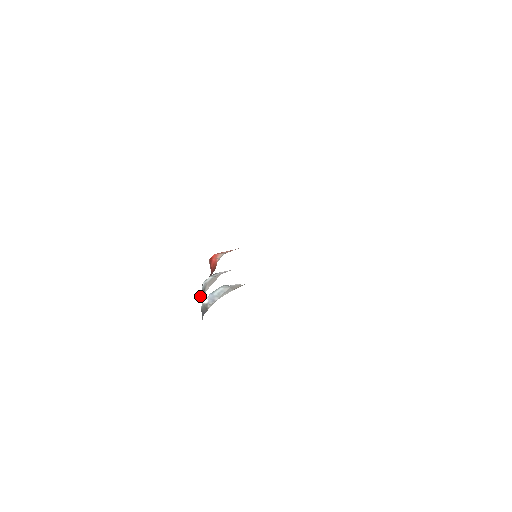
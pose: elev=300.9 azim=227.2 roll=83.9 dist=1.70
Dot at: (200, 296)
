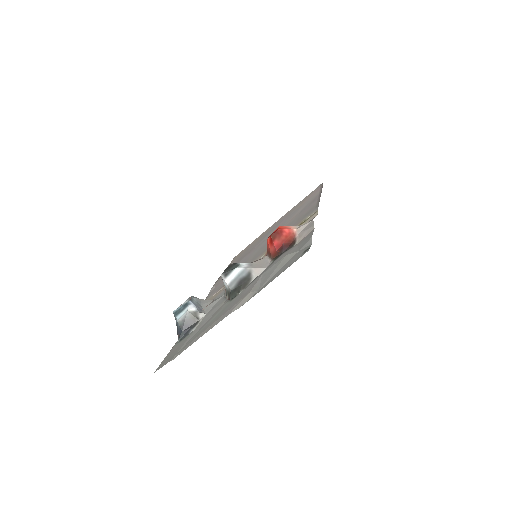
Dot at: (242, 284)
